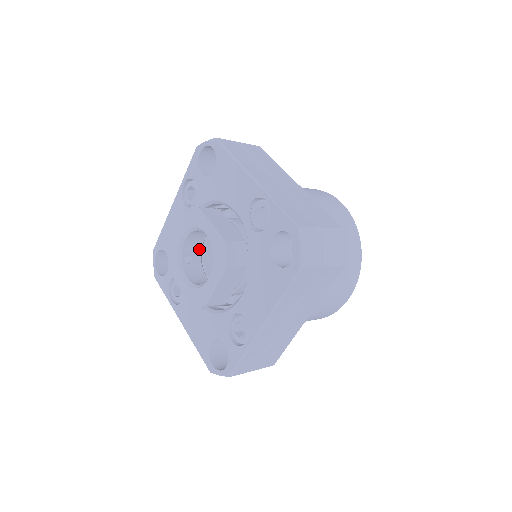
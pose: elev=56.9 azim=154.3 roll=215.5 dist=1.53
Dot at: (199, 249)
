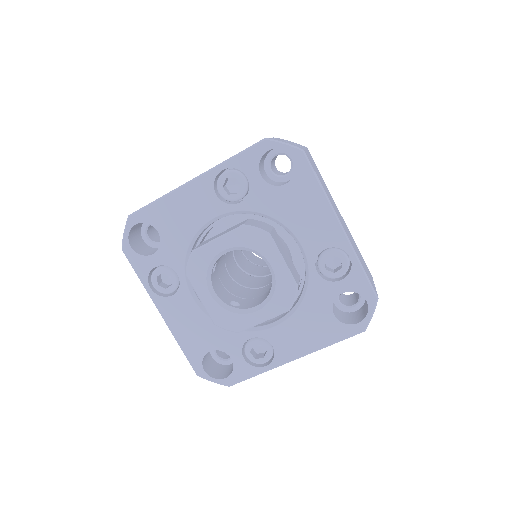
Dot at: occluded
